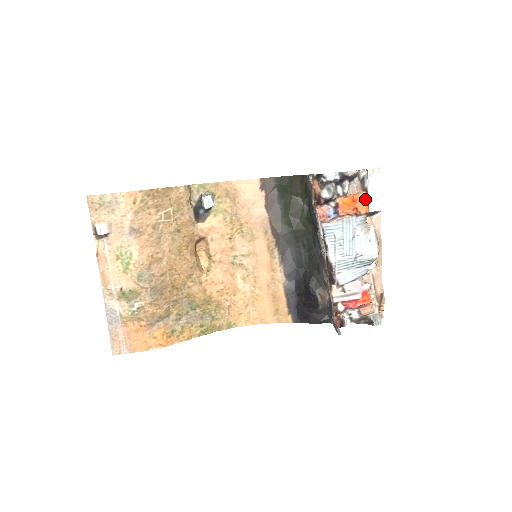
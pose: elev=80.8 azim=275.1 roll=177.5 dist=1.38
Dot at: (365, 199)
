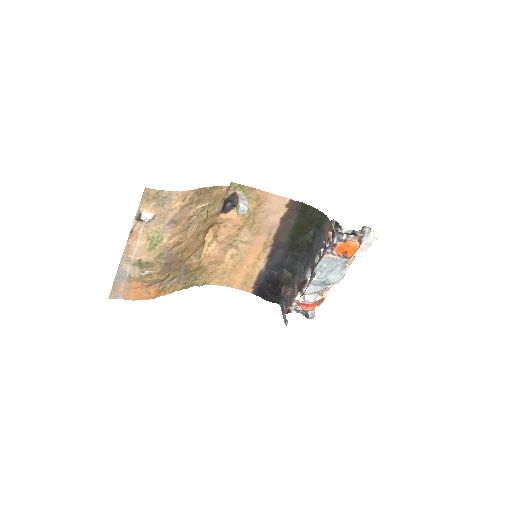
Dot at: (356, 248)
